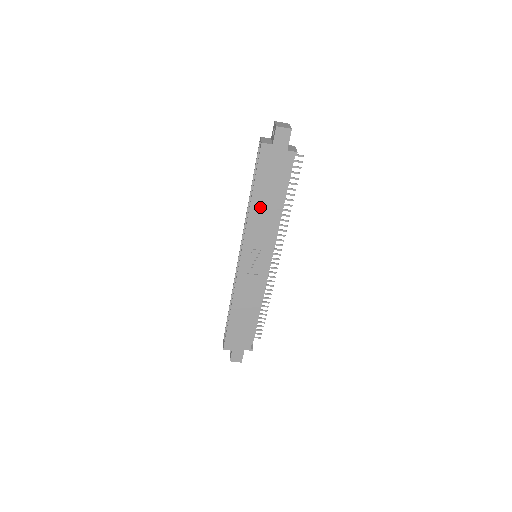
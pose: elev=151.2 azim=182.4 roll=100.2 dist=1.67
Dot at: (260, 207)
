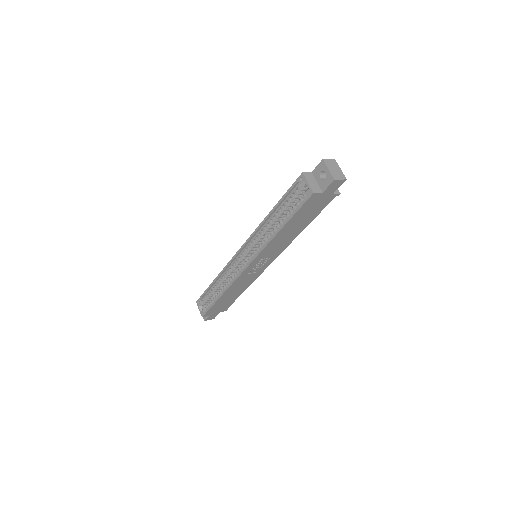
Dot at: (284, 234)
